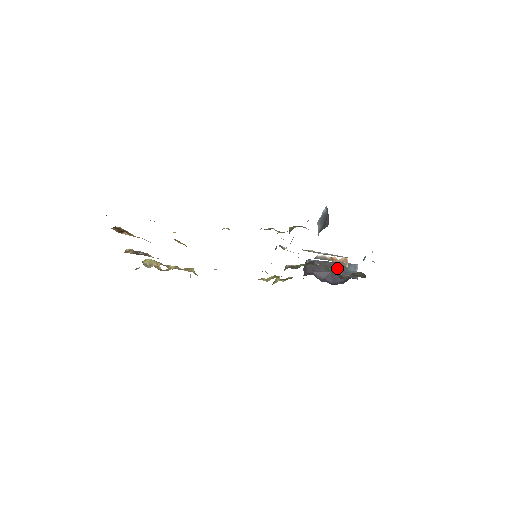
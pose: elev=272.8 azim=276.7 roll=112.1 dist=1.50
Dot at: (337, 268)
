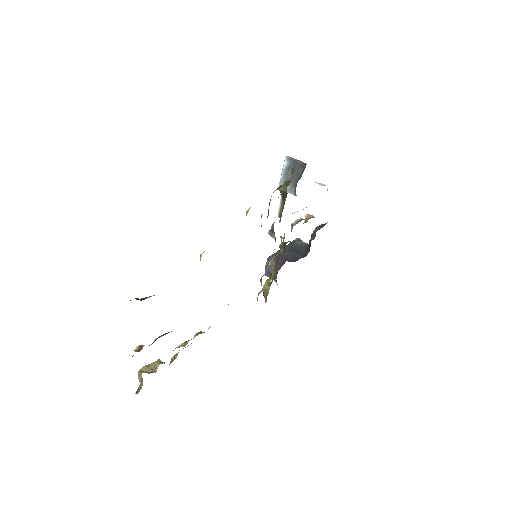
Dot at: (292, 247)
